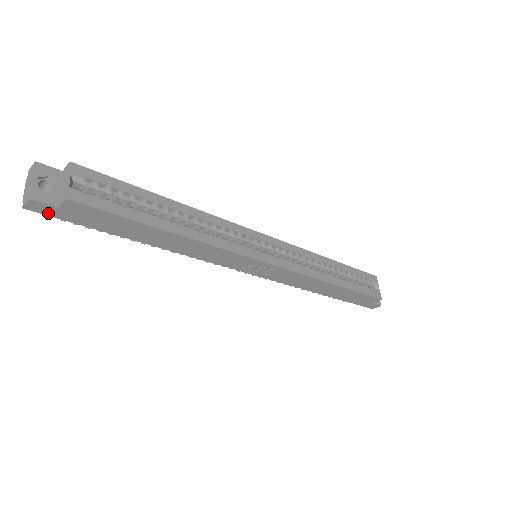
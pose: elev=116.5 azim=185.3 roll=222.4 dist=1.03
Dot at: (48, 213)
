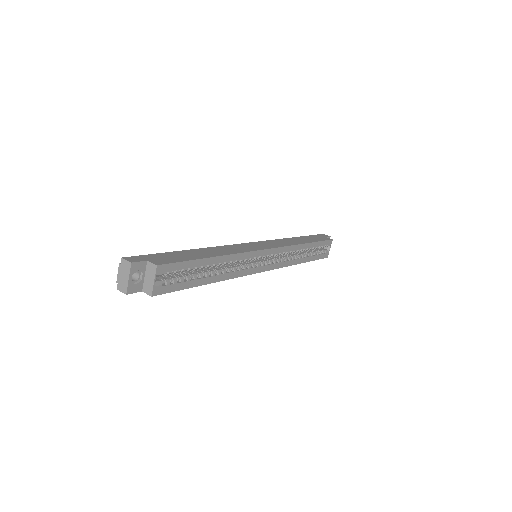
Dot at: occluded
